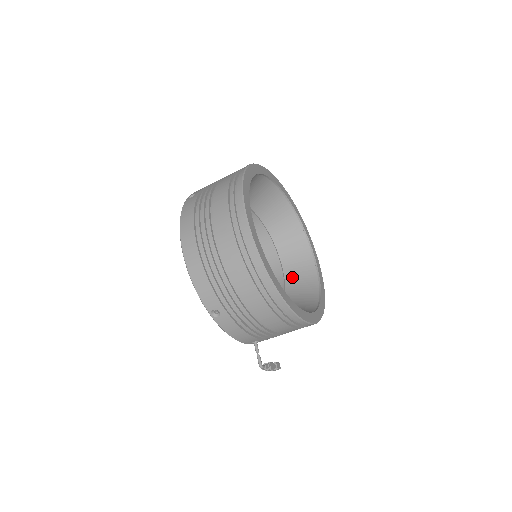
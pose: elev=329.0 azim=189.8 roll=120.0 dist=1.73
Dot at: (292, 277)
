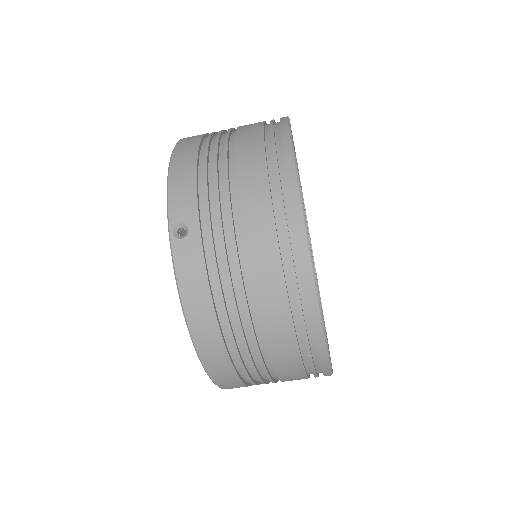
Dot at: occluded
